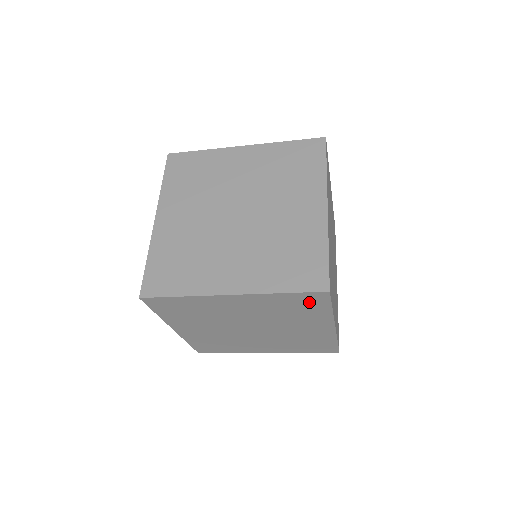
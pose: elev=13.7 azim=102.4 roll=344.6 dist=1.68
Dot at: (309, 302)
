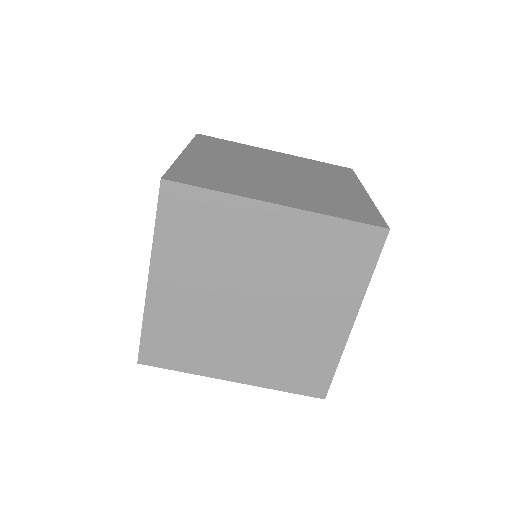
Dot at: (356, 249)
